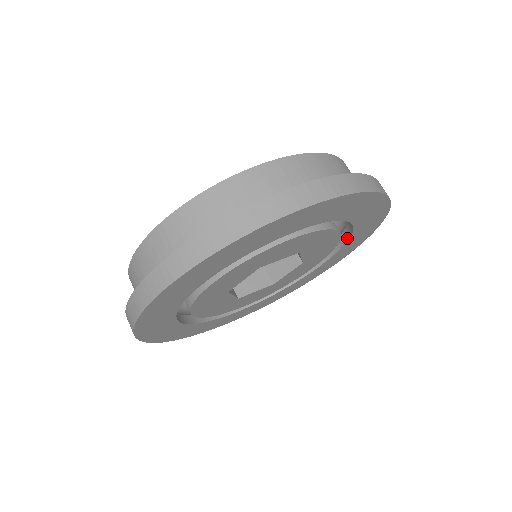
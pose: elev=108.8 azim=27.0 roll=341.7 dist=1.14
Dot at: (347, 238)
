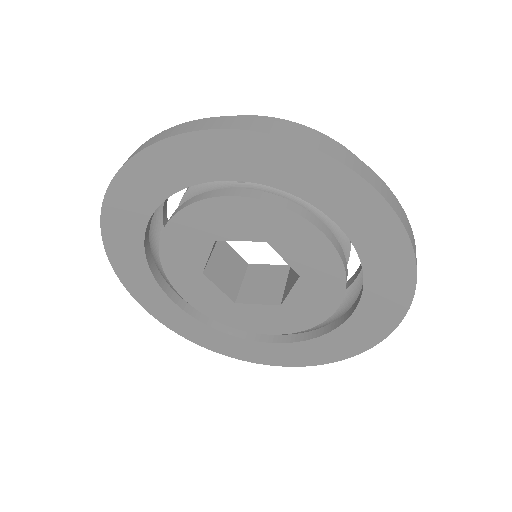
Dot at: (360, 259)
